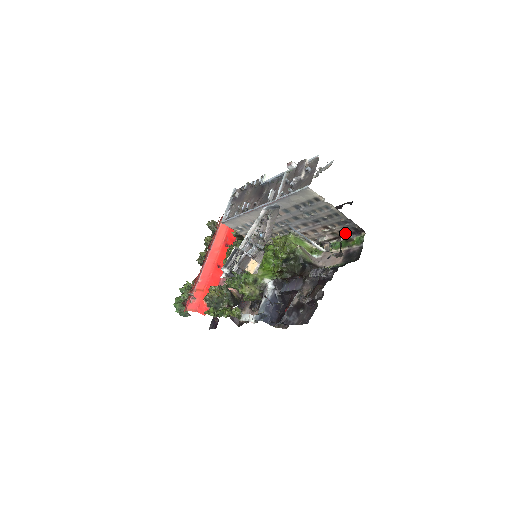
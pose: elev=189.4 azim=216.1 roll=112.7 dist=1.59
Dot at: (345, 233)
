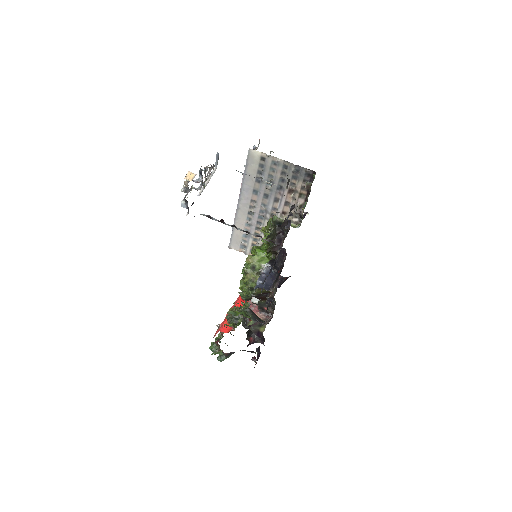
Dot at: (305, 185)
